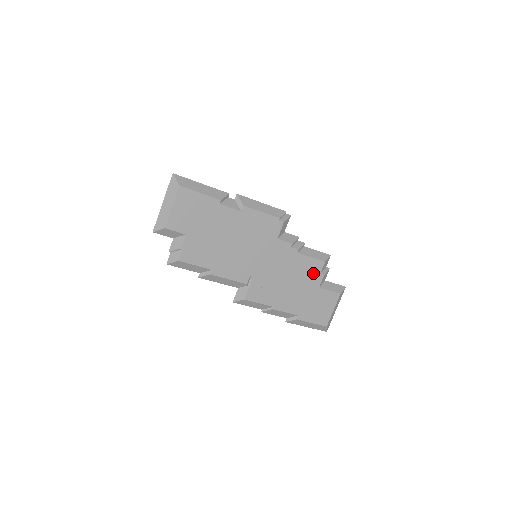
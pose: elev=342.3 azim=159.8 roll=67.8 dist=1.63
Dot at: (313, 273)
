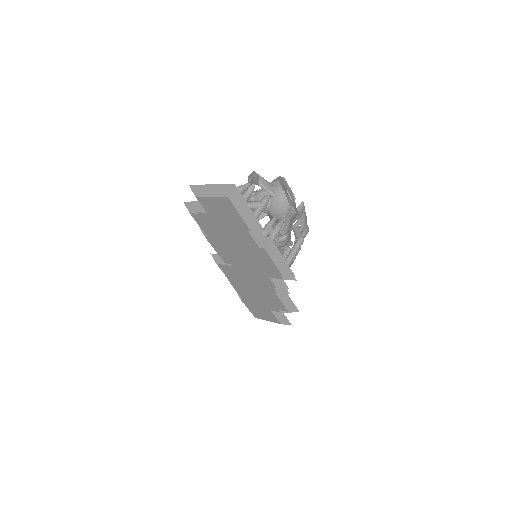
Dot at: (275, 305)
